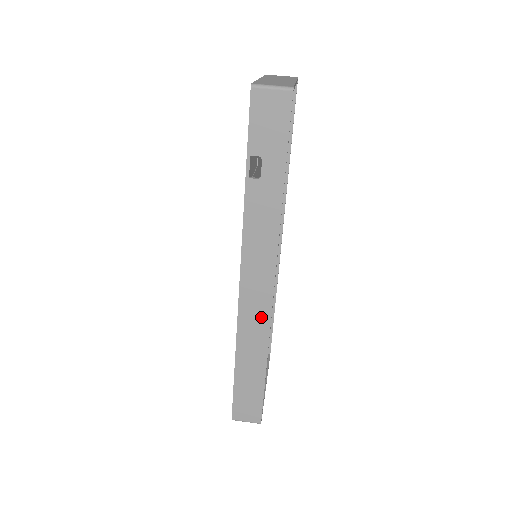
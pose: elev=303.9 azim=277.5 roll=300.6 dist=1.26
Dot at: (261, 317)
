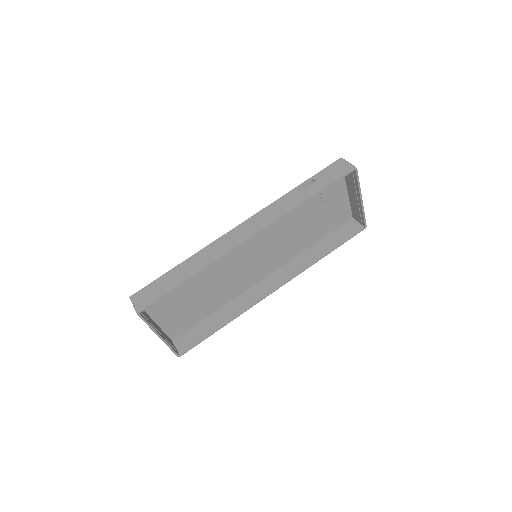
Dot at: (226, 248)
